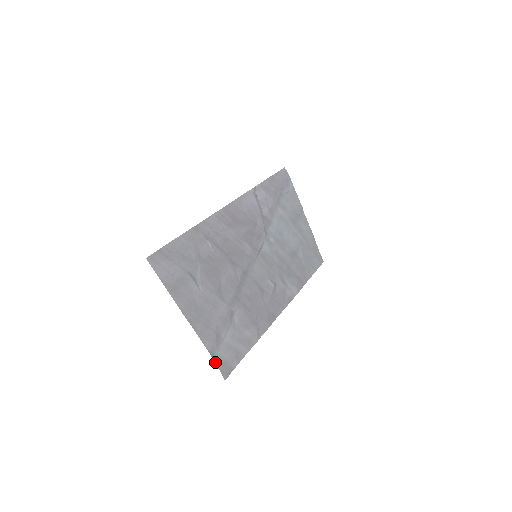
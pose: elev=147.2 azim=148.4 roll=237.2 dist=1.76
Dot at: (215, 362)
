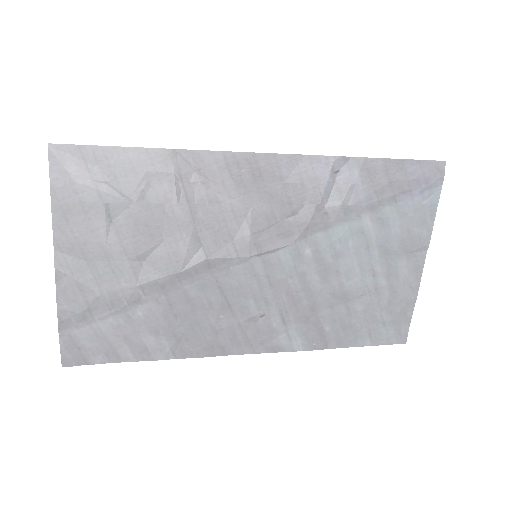
Dot at: (60, 337)
